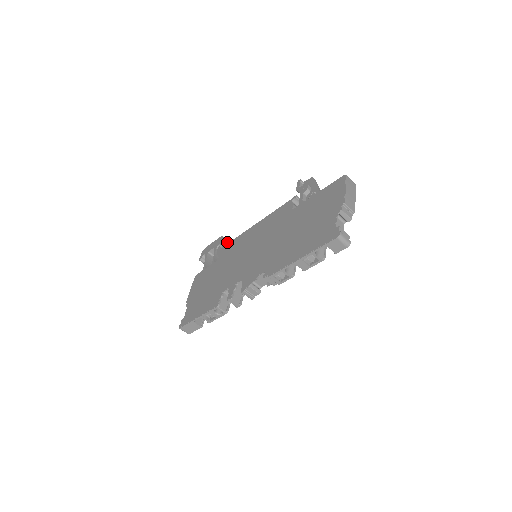
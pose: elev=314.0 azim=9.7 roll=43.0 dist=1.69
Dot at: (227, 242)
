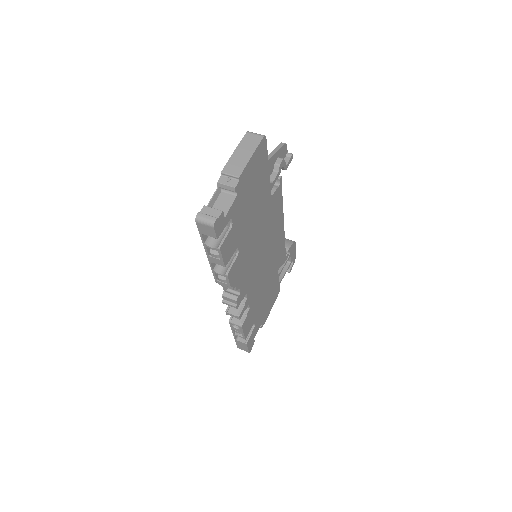
Dot at: occluded
